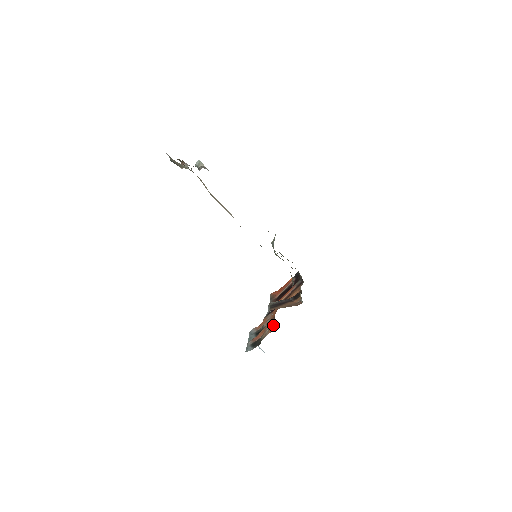
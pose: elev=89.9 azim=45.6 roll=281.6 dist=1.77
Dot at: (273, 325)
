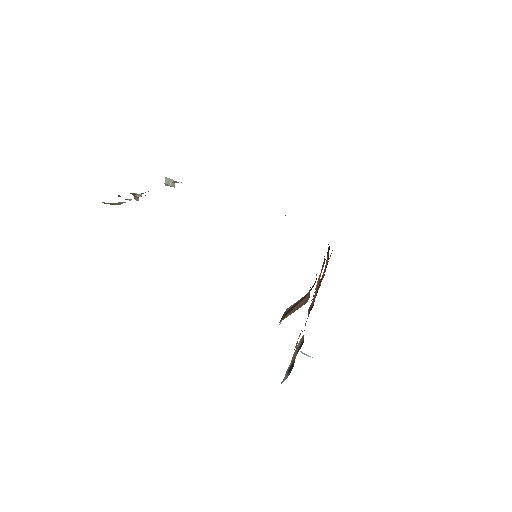
Dot at: occluded
